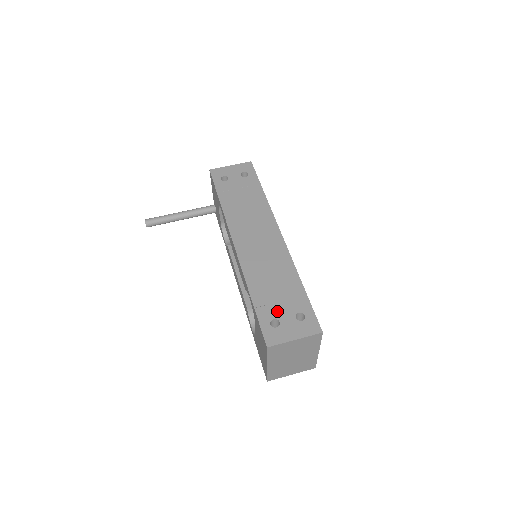
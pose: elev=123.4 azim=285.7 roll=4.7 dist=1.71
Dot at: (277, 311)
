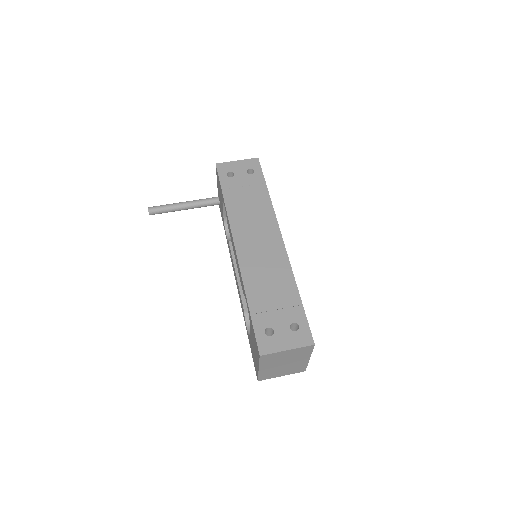
Dot at: (272, 319)
